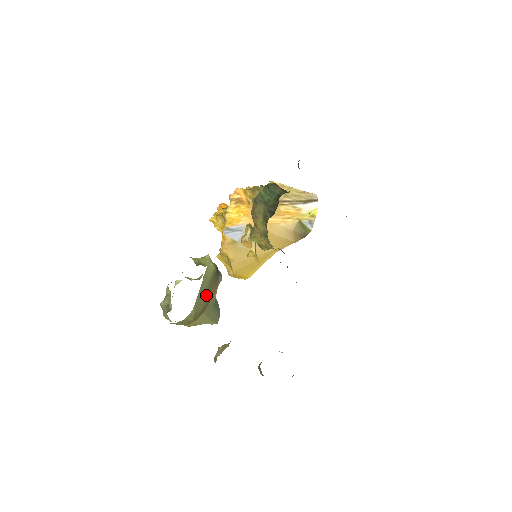
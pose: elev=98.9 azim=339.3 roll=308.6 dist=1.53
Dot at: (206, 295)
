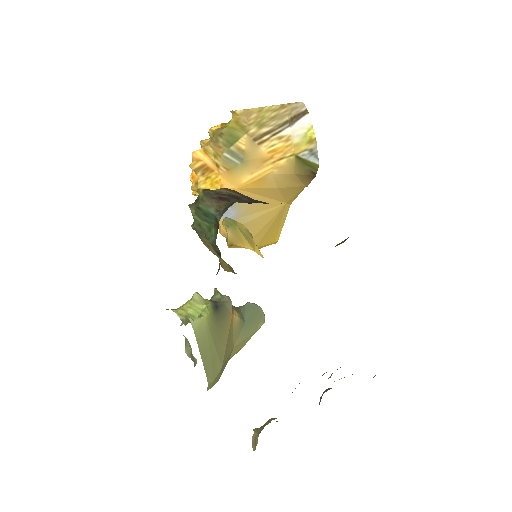
Dot at: (217, 348)
